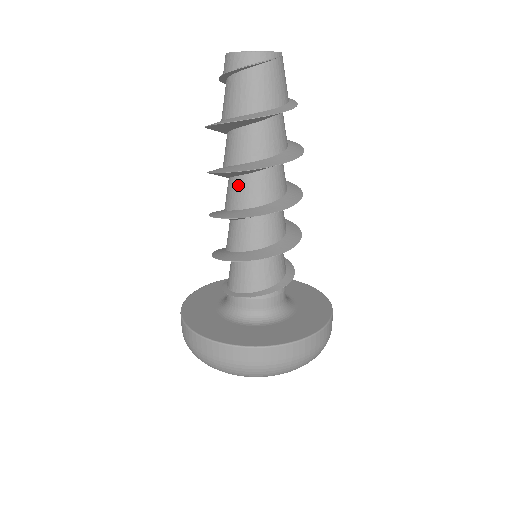
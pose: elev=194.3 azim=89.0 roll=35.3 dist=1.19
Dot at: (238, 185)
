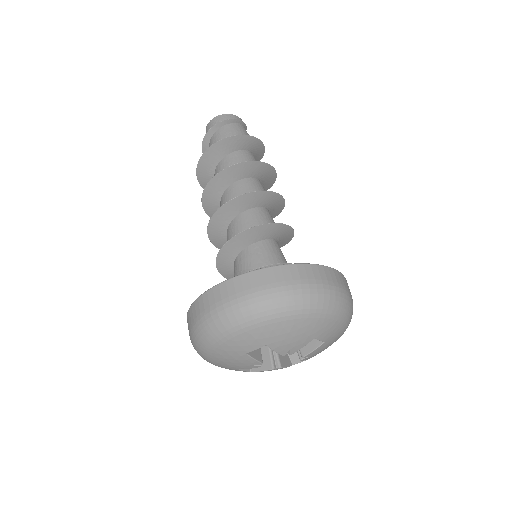
Dot at: (250, 183)
